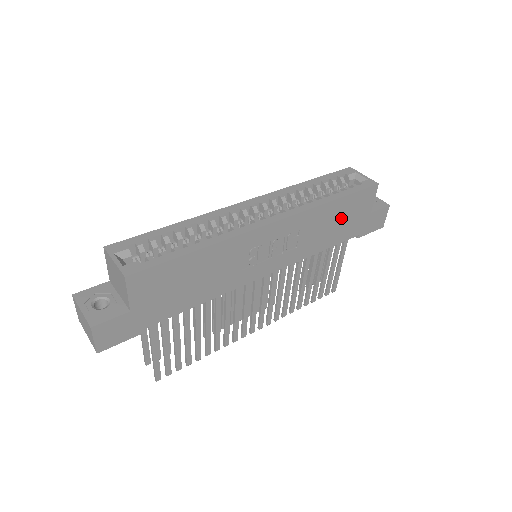
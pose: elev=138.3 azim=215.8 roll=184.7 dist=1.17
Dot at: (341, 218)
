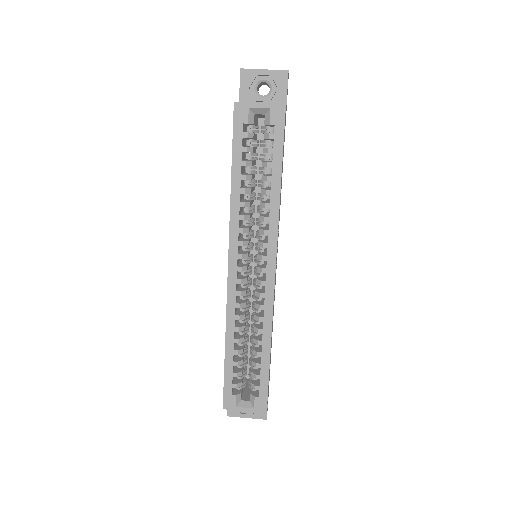
Dot at: occluded
